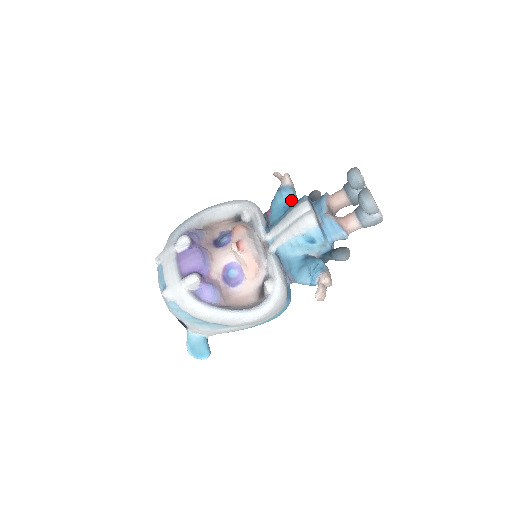
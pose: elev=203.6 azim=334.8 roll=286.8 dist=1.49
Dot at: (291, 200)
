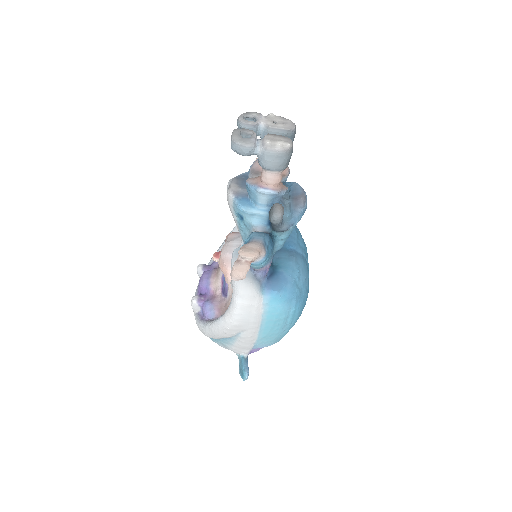
Dot at: occluded
